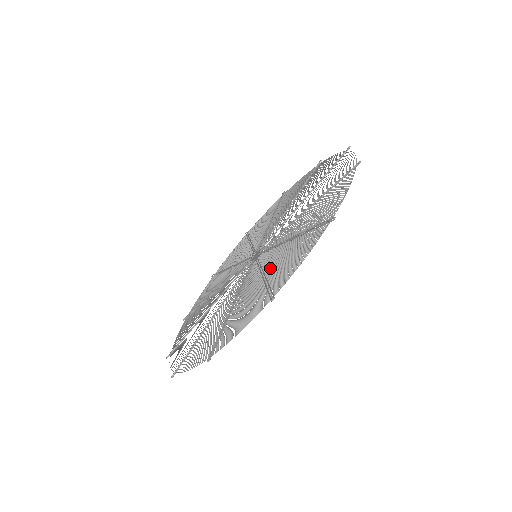
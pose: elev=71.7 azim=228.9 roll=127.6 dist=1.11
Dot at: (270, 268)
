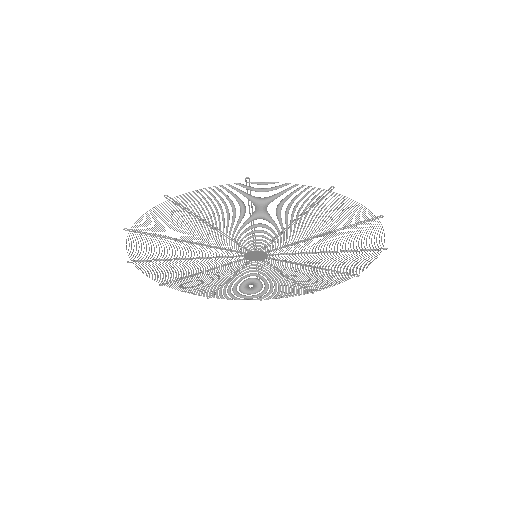
Dot at: (219, 224)
